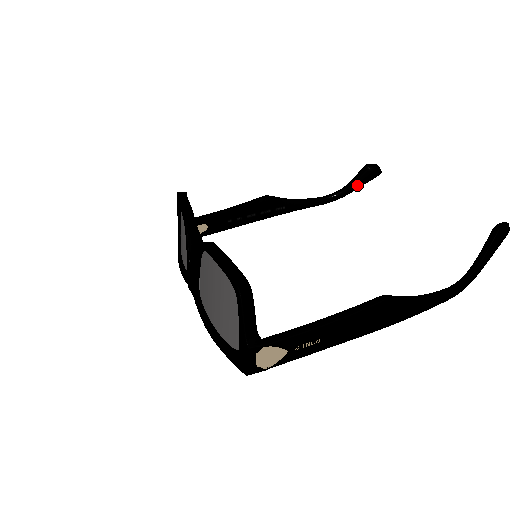
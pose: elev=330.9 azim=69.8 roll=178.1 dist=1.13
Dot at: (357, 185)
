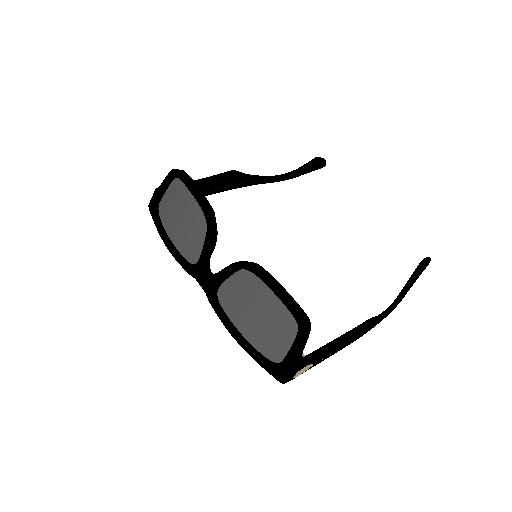
Dot at: (305, 173)
